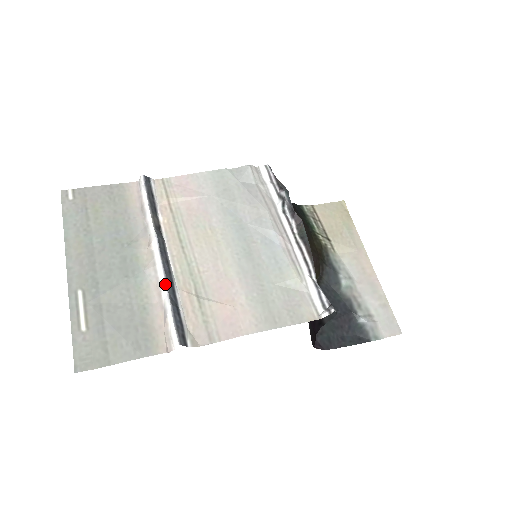
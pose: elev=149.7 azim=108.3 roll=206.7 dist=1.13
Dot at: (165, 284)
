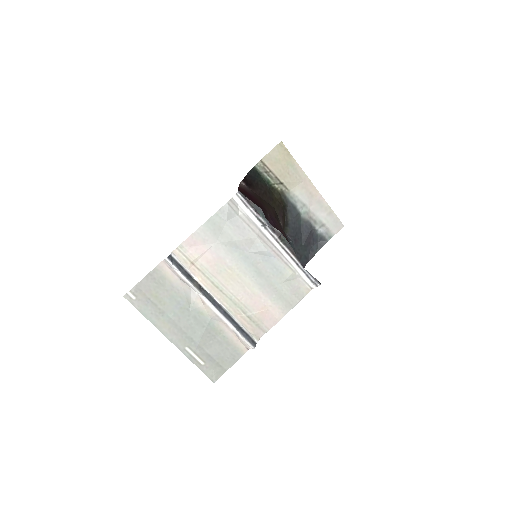
Dot at: (228, 321)
